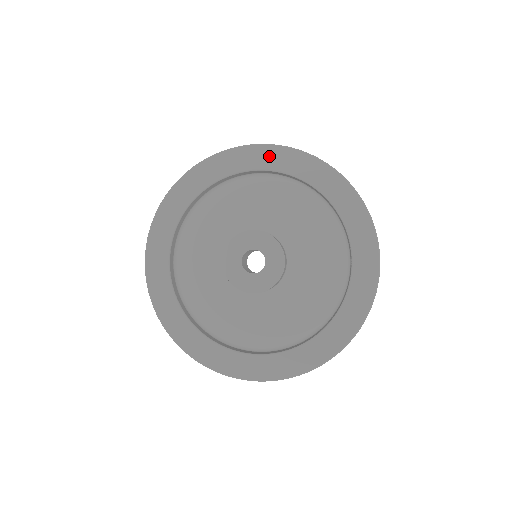
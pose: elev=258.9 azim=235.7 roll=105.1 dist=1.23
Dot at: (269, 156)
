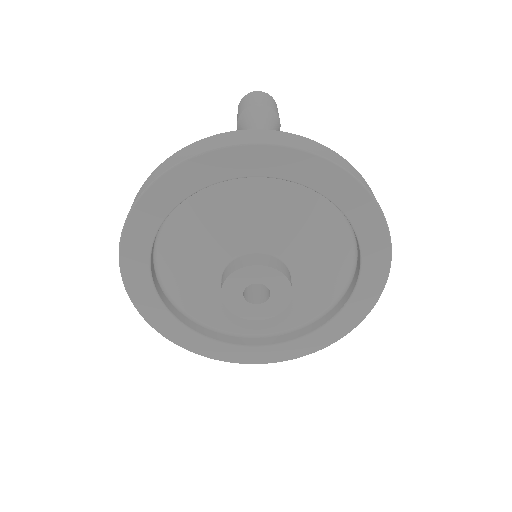
Dot at: (347, 191)
